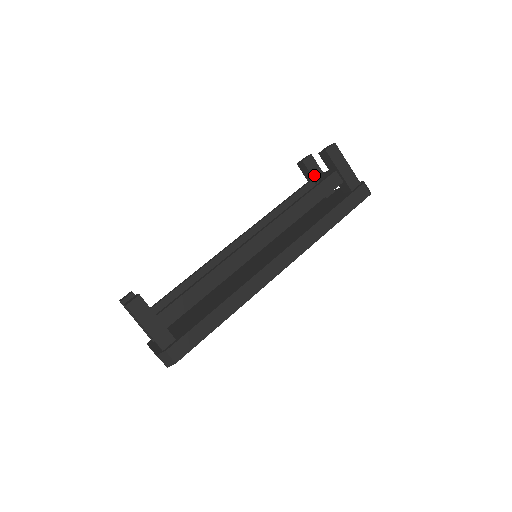
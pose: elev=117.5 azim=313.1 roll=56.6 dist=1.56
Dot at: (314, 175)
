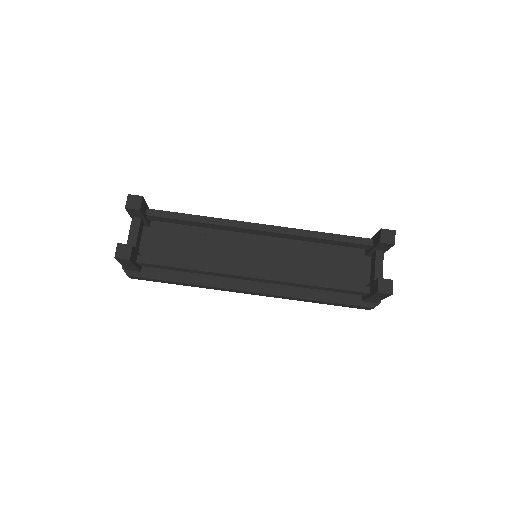
Dot at: (376, 249)
